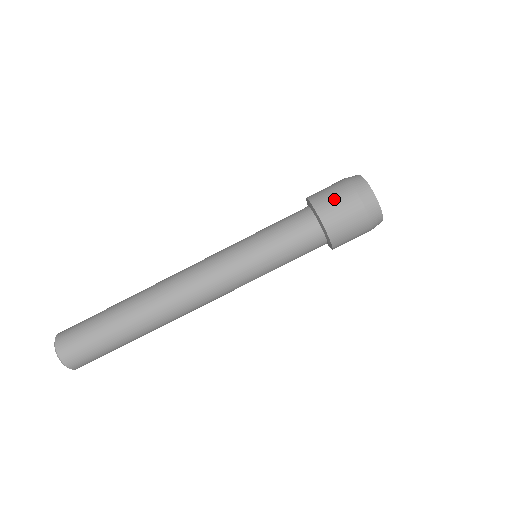
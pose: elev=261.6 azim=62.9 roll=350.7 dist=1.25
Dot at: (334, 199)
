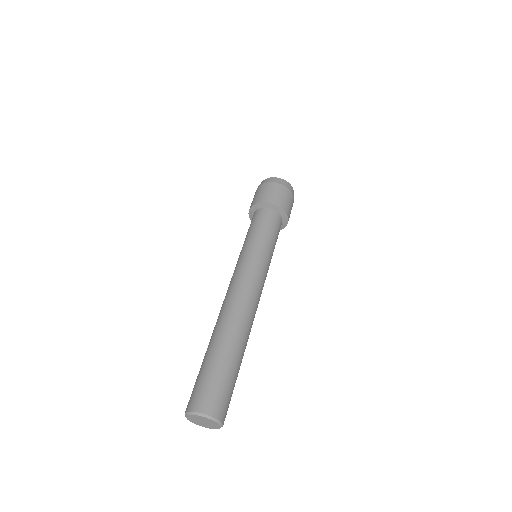
Dot at: (254, 198)
